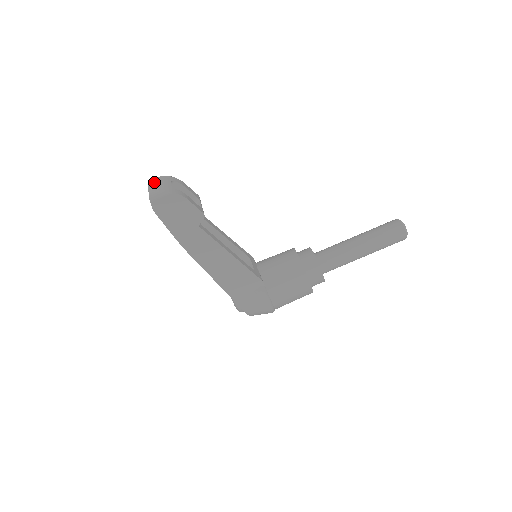
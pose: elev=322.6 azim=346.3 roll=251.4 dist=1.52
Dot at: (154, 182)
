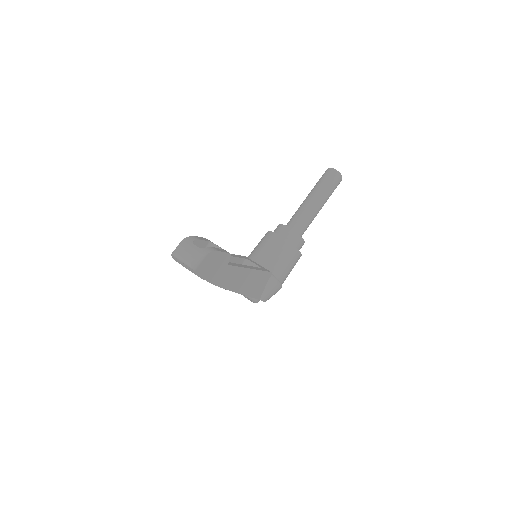
Dot at: (182, 252)
